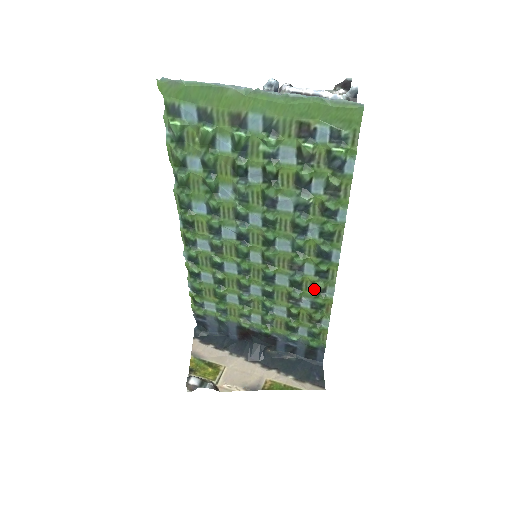
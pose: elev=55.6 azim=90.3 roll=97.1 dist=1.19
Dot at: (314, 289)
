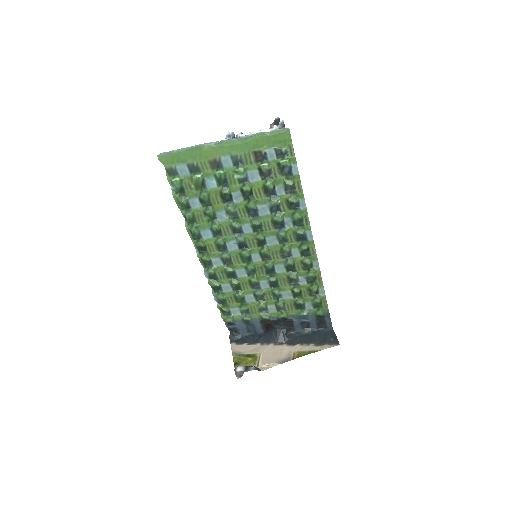
Dot at: (304, 267)
